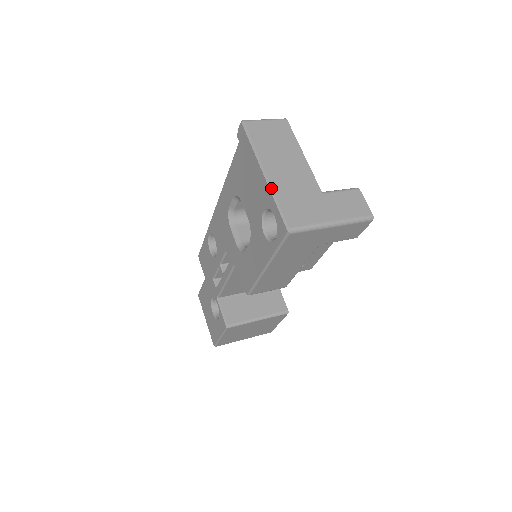
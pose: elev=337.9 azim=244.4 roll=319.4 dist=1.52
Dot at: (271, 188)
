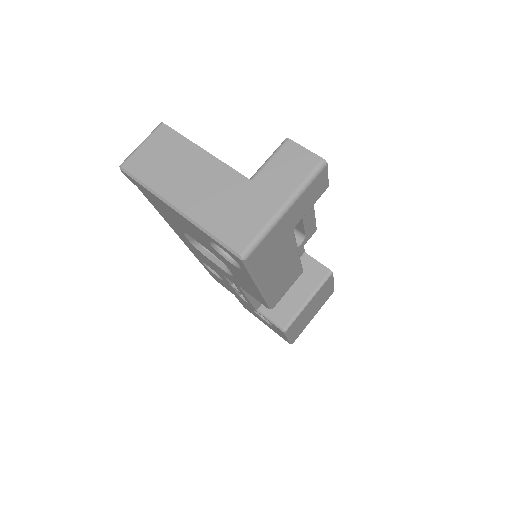
Dot at: (194, 222)
